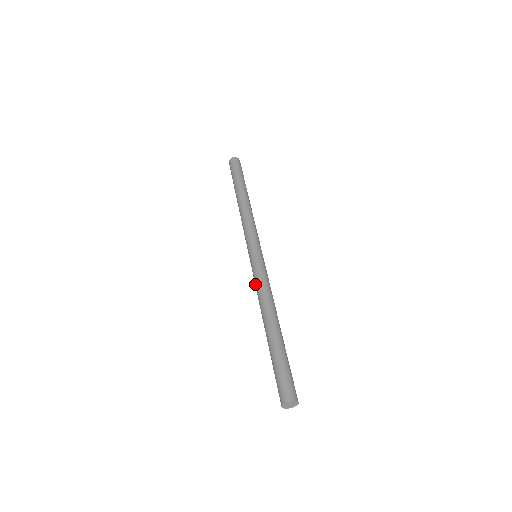
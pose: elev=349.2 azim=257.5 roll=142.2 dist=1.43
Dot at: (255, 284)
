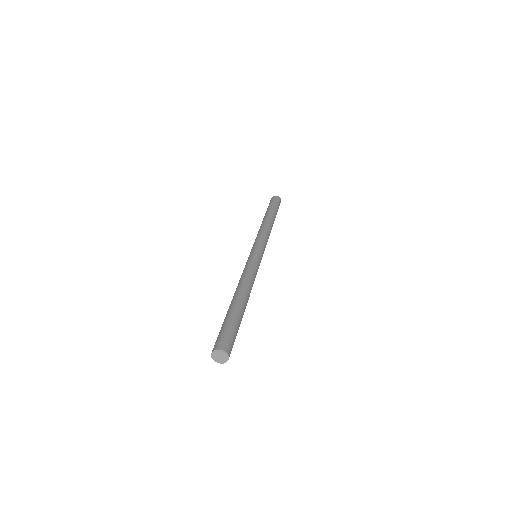
Dot at: occluded
